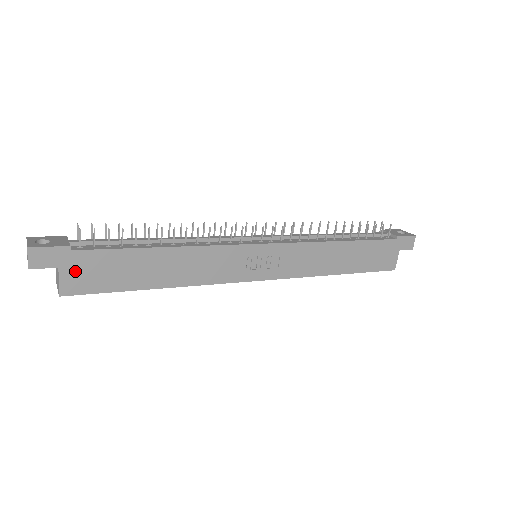
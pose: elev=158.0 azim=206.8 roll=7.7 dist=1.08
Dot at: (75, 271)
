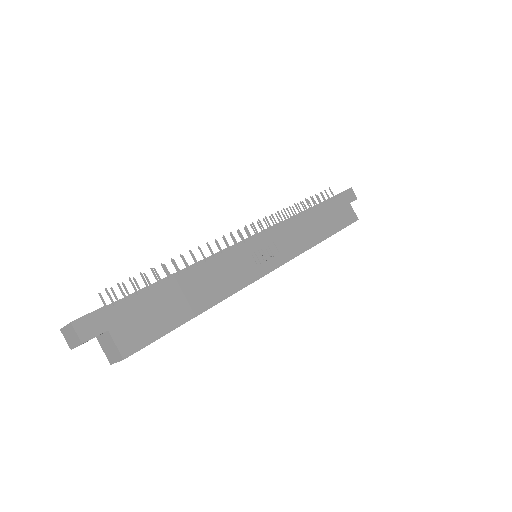
Dot at: (124, 327)
